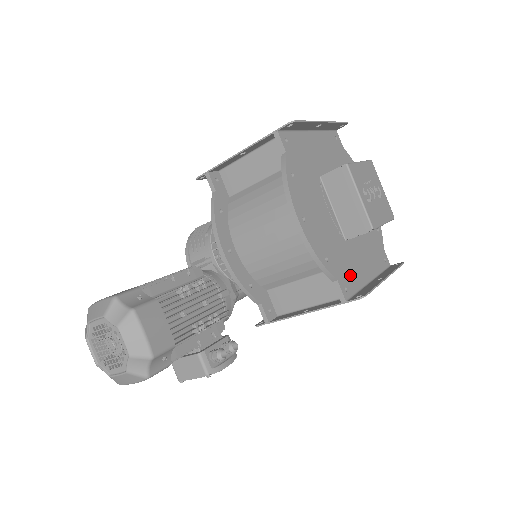
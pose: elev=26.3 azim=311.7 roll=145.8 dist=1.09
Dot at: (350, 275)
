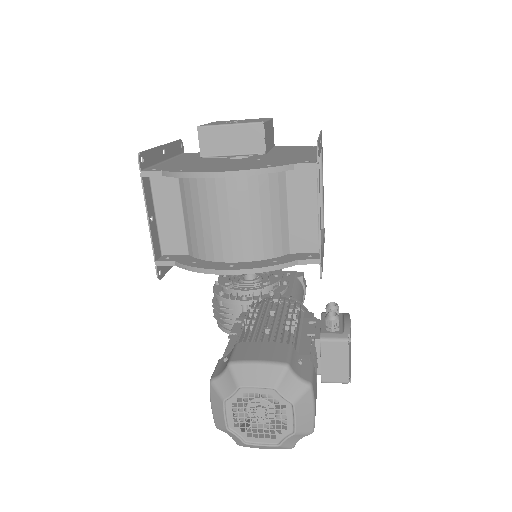
Dot at: (299, 159)
